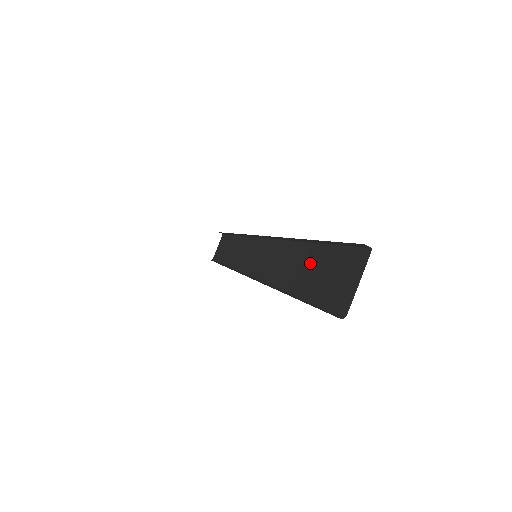
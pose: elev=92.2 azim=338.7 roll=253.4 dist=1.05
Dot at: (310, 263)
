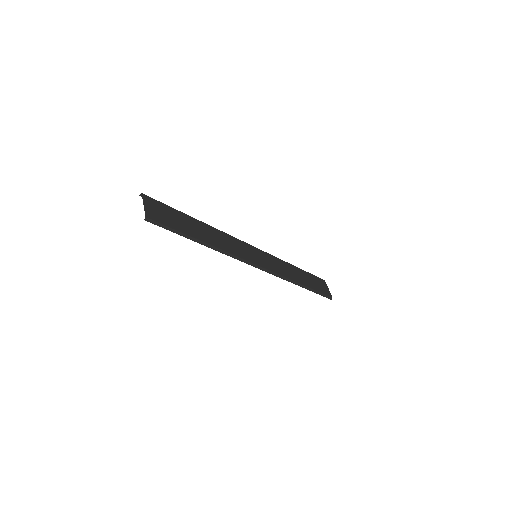
Dot at: (188, 223)
